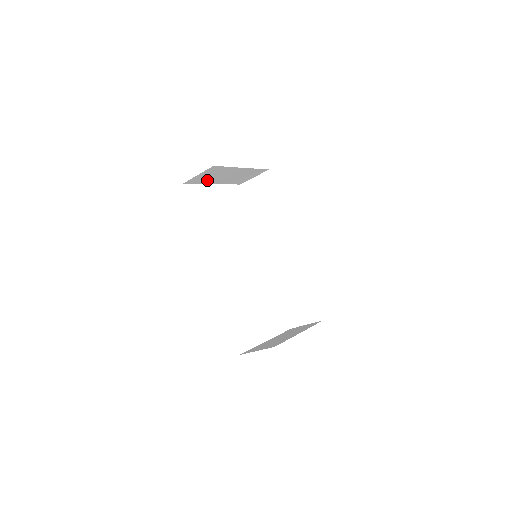
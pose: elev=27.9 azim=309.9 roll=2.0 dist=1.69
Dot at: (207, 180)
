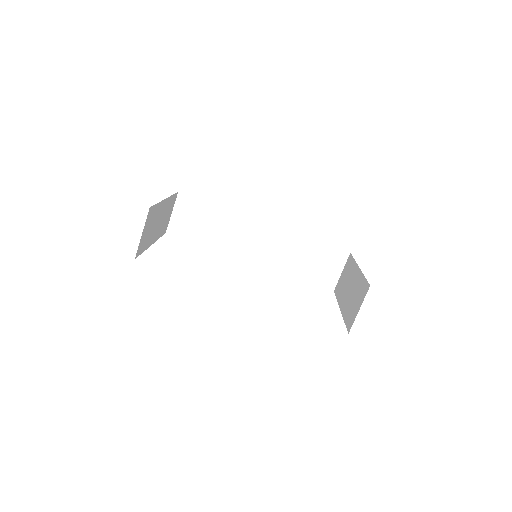
Dot at: (147, 240)
